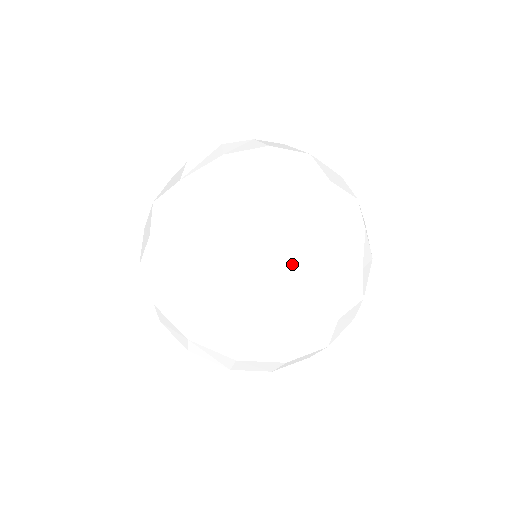
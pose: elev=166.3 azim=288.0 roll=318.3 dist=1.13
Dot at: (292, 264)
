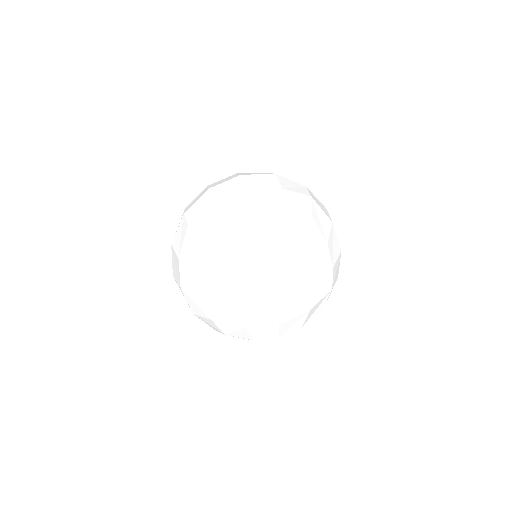
Dot at: (274, 334)
